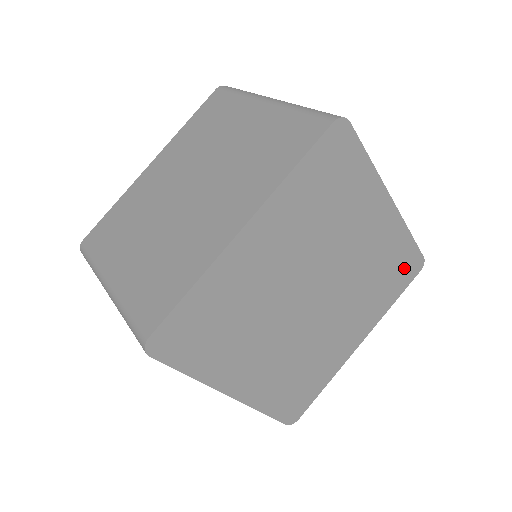
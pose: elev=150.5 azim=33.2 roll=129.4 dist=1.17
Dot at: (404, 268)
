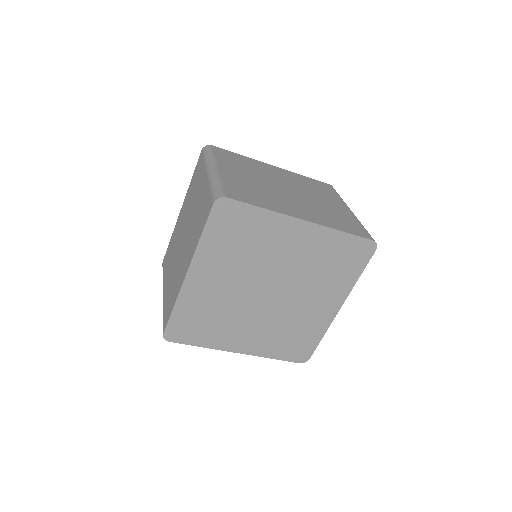
Dot at: (353, 253)
